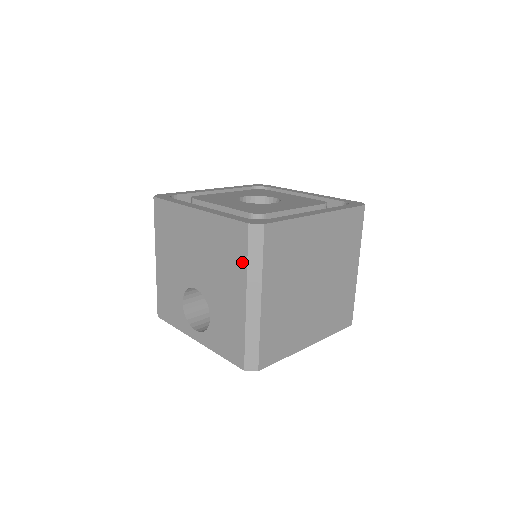
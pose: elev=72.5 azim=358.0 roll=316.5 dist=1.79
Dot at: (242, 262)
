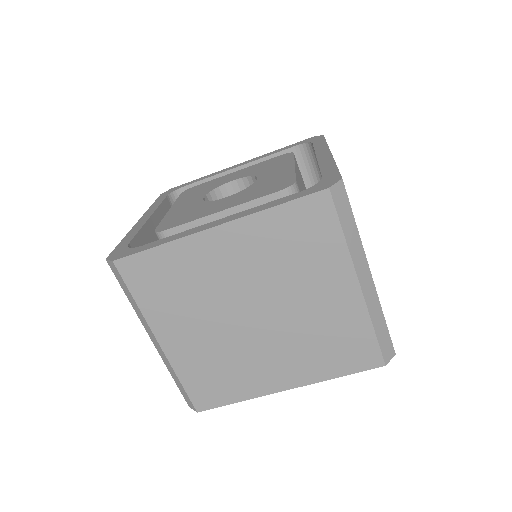
Dot at: occluded
